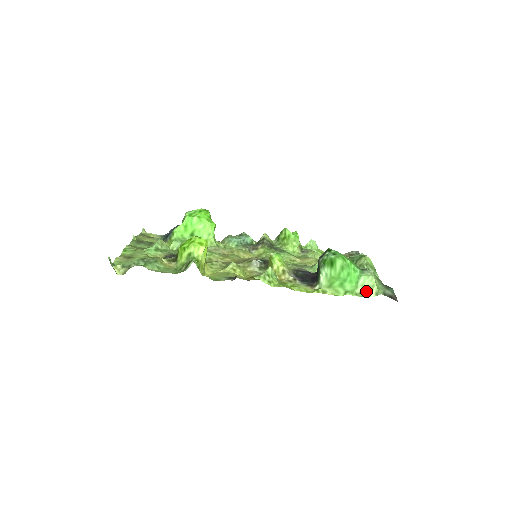
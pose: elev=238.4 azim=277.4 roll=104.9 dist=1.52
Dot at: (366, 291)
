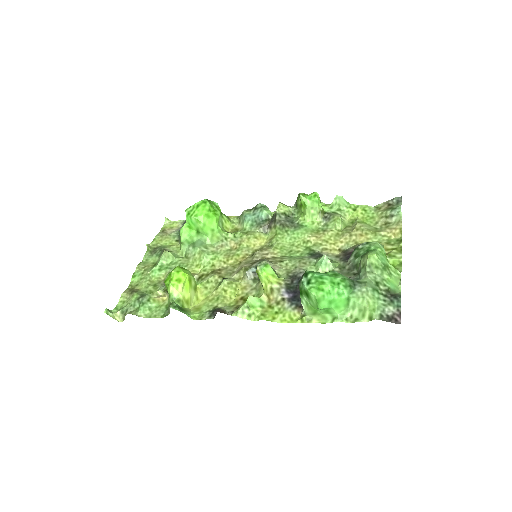
Dot at: (358, 315)
